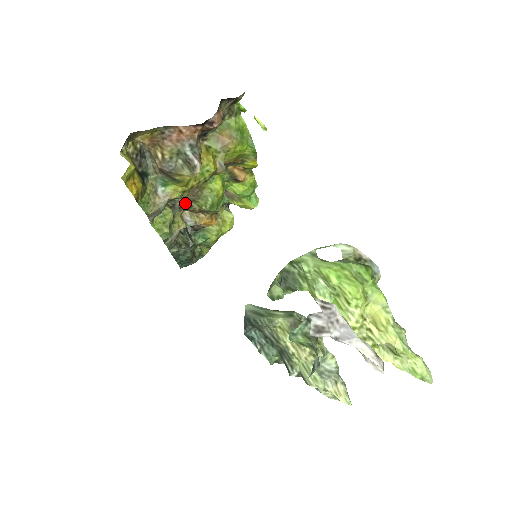
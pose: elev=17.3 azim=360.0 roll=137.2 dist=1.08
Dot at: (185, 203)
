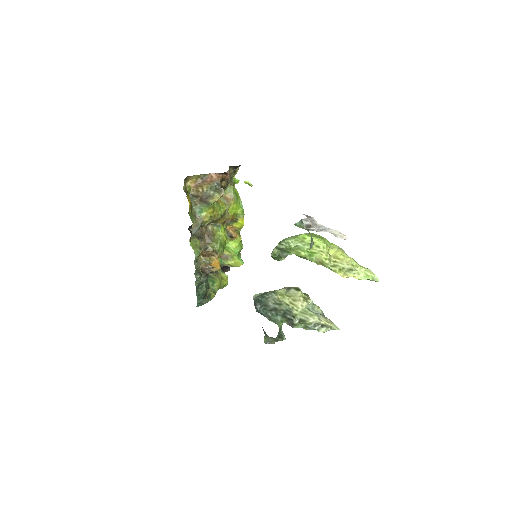
Dot at: (204, 245)
